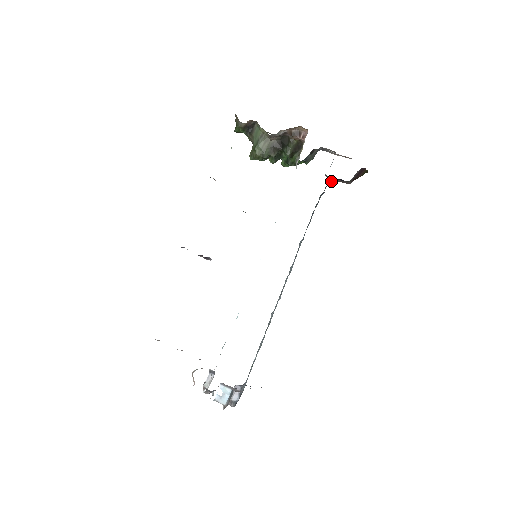
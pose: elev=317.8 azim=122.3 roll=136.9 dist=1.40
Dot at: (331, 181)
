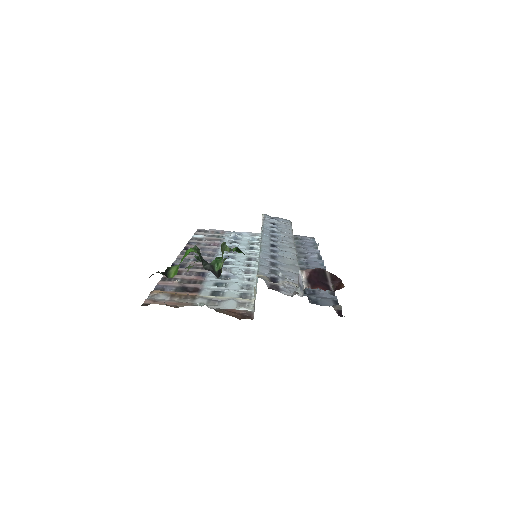
Dot at: (308, 298)
